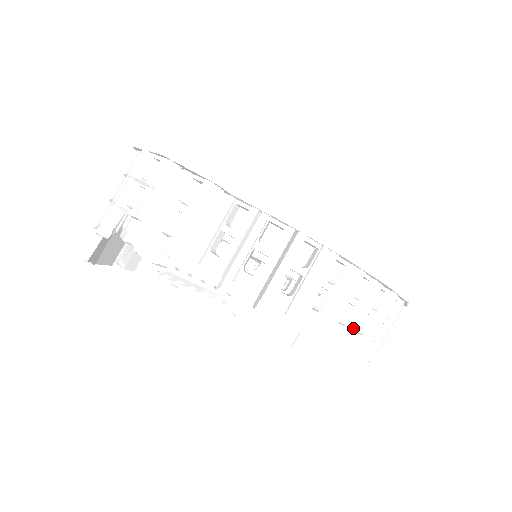
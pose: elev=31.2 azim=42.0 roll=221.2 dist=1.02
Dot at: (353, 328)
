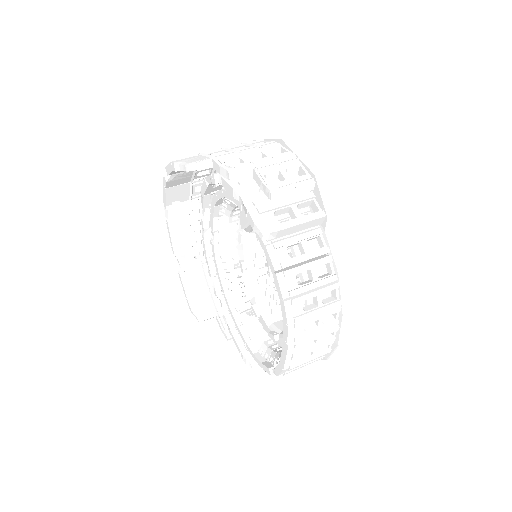
Dot at: (304, 353)
